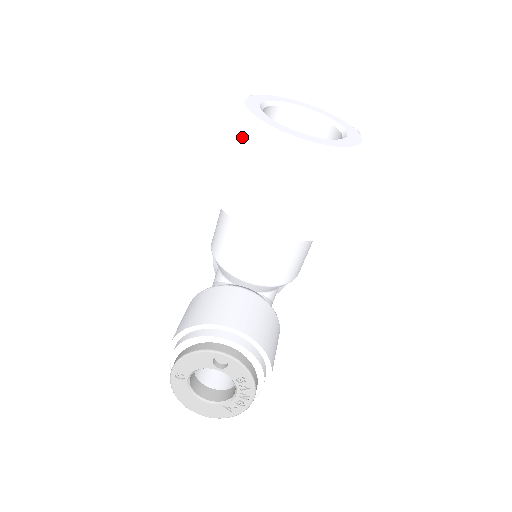
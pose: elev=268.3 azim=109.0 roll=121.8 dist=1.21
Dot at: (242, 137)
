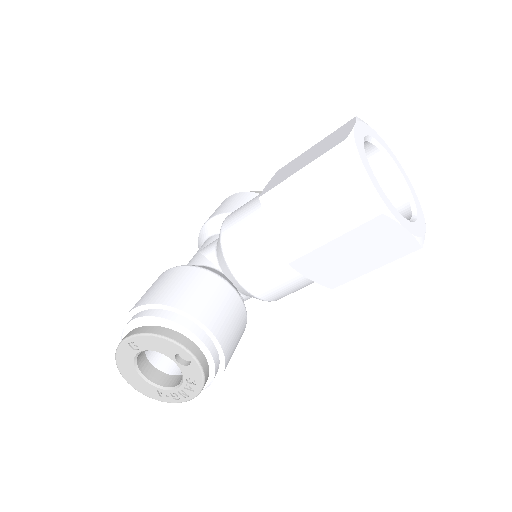
Dot at: (332, 164)
